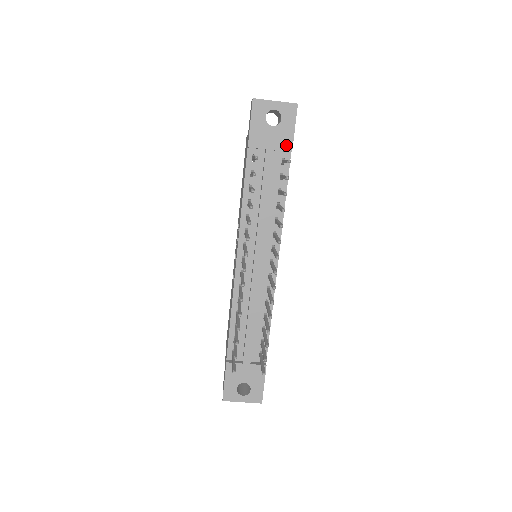
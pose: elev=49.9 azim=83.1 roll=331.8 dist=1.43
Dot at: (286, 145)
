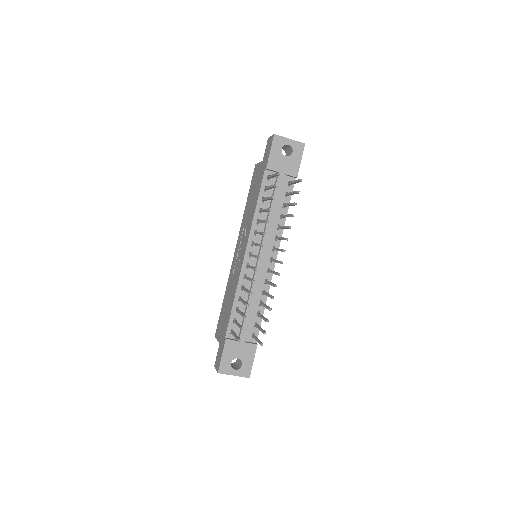
Dot at: (294, 172)
